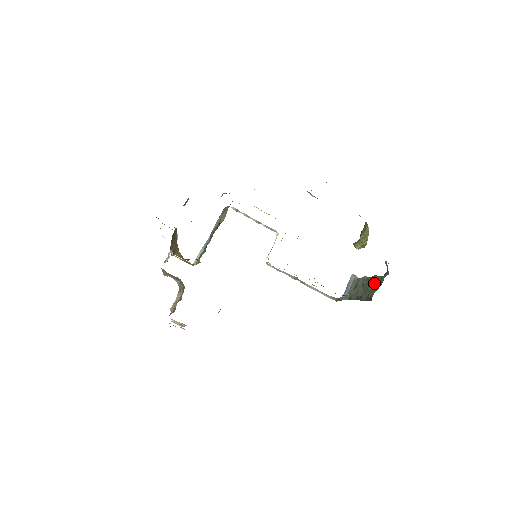
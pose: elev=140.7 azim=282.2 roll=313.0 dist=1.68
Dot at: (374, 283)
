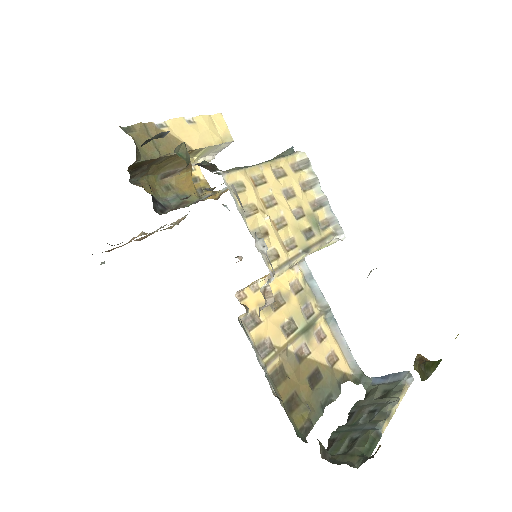
Dot at: (355, 440)
